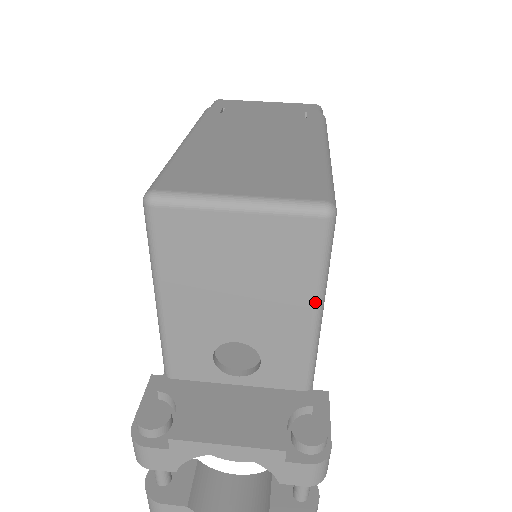
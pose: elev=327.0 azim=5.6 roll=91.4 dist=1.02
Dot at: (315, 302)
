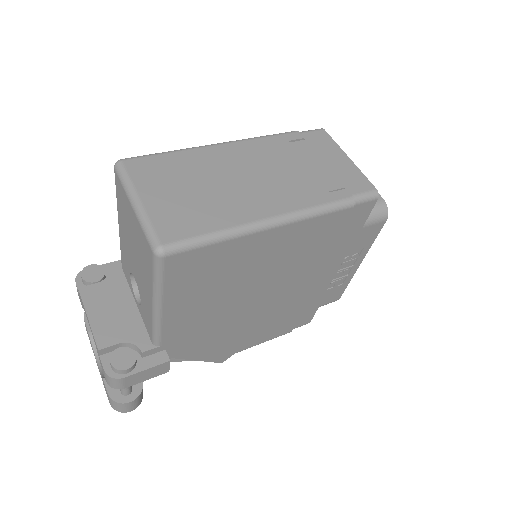
Dot at: (153, 297)
